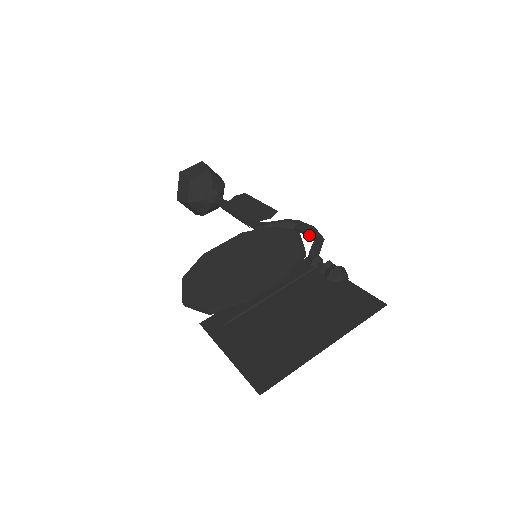
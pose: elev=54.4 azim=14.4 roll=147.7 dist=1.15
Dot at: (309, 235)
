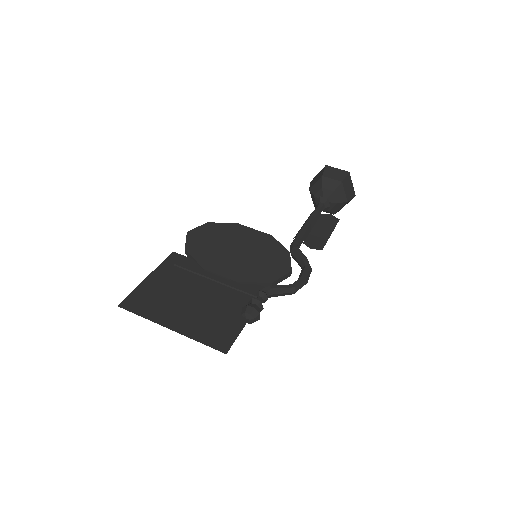
Dot at: occluded
